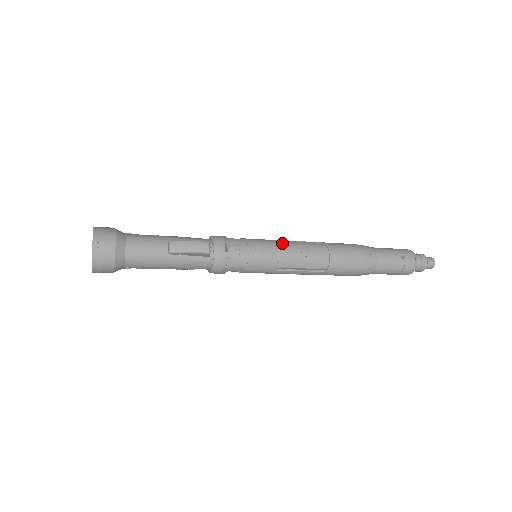
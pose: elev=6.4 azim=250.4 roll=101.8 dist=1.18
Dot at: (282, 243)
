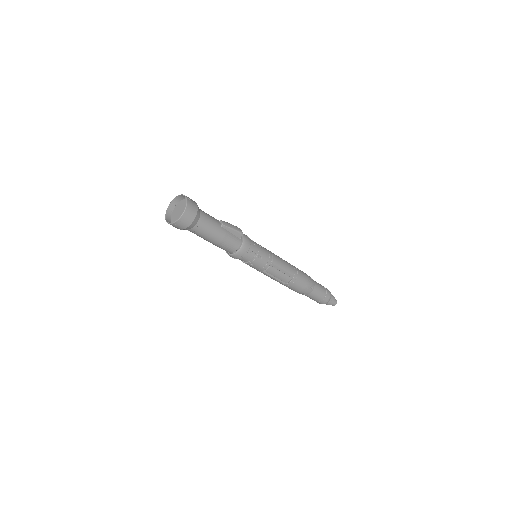
Dot at: (270, 251)
